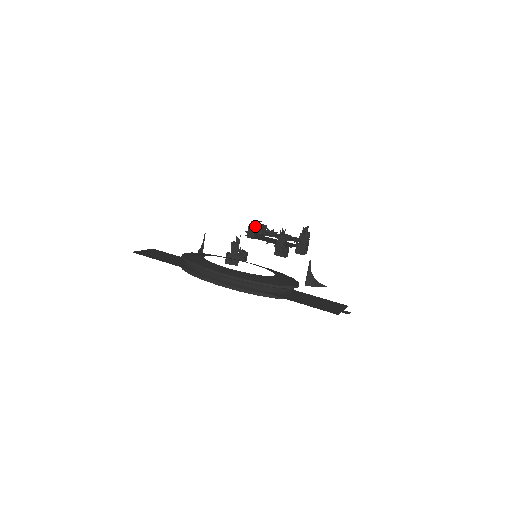
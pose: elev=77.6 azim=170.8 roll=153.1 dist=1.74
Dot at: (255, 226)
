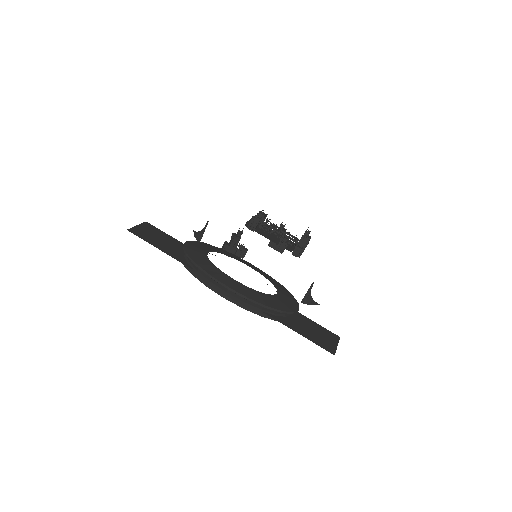
Dot at: (259, 220)
